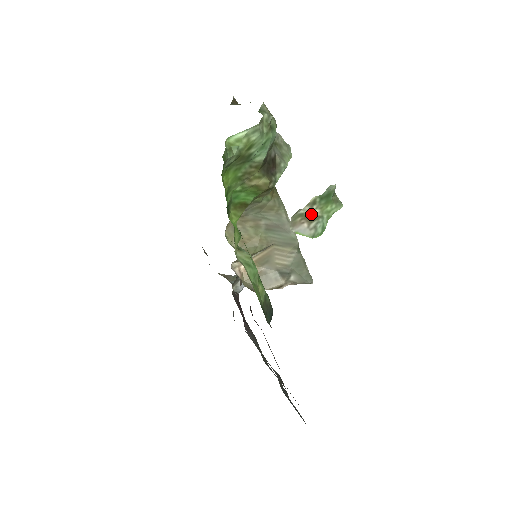
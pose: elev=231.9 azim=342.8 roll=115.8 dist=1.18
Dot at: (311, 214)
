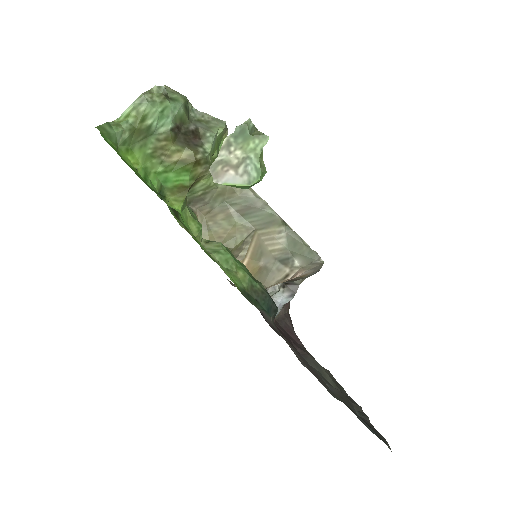
Dot at: (232, 158)
